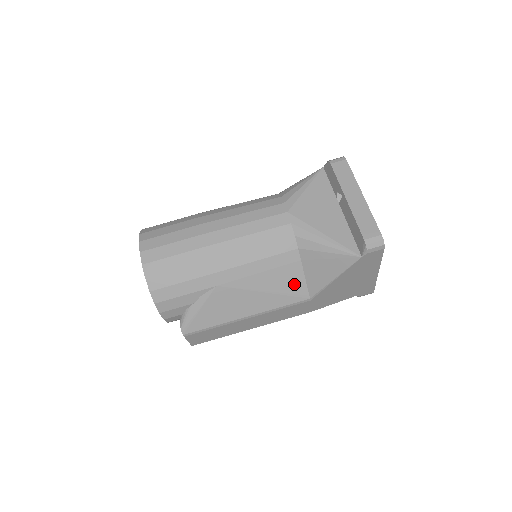
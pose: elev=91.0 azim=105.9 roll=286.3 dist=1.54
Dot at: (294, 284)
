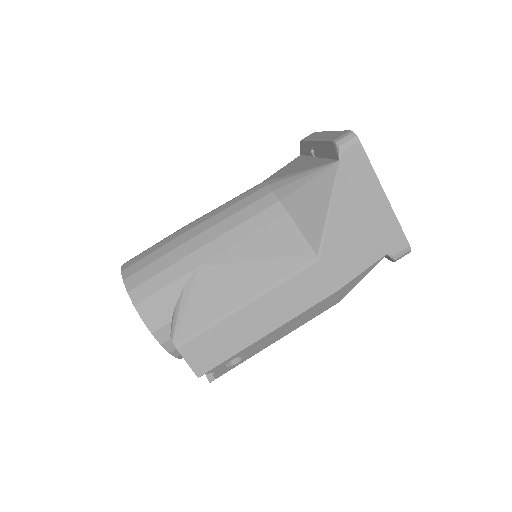
Dot at: (290, 243)
